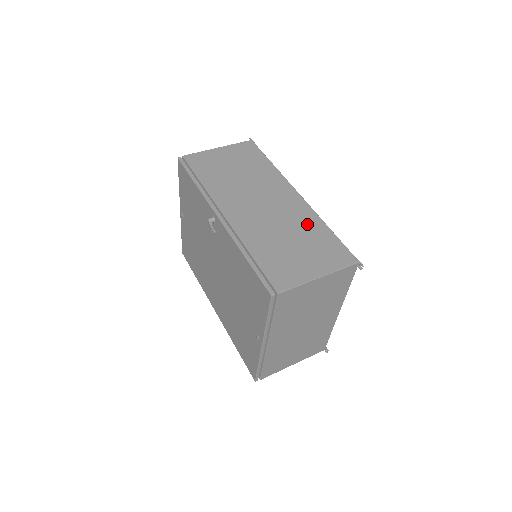
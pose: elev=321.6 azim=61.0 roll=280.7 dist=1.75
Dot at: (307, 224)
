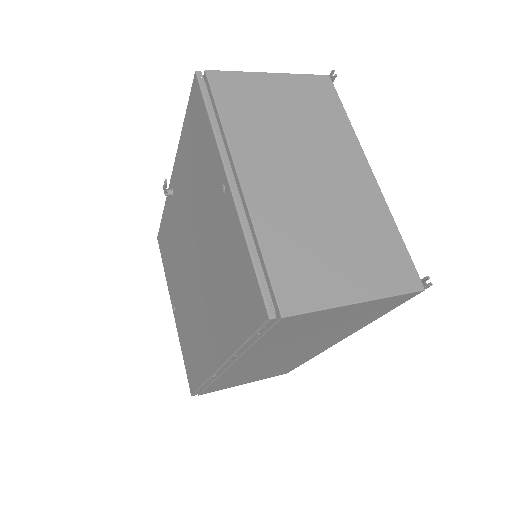
Dot at: occluded
